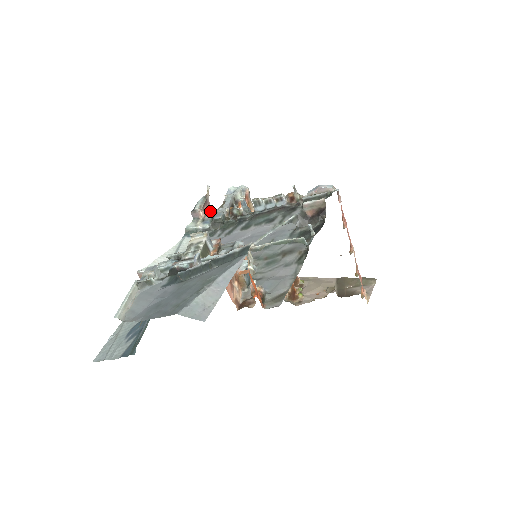
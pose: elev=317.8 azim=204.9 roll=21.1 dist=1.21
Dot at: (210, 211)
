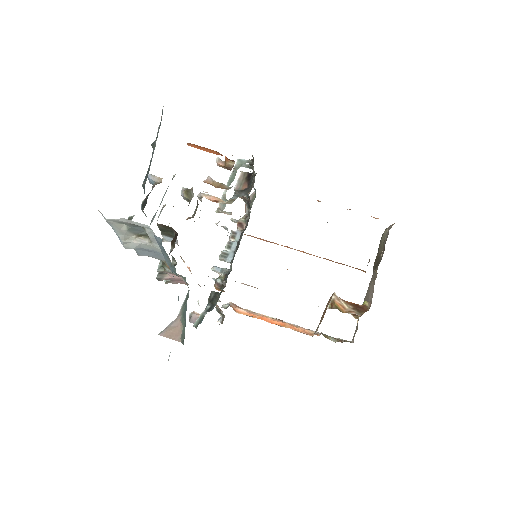
Dot at: occluded
